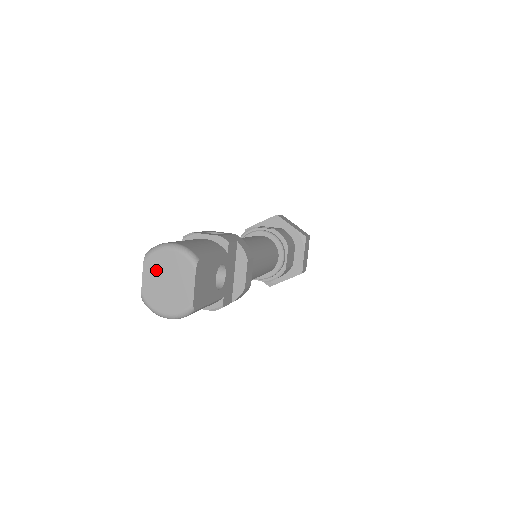
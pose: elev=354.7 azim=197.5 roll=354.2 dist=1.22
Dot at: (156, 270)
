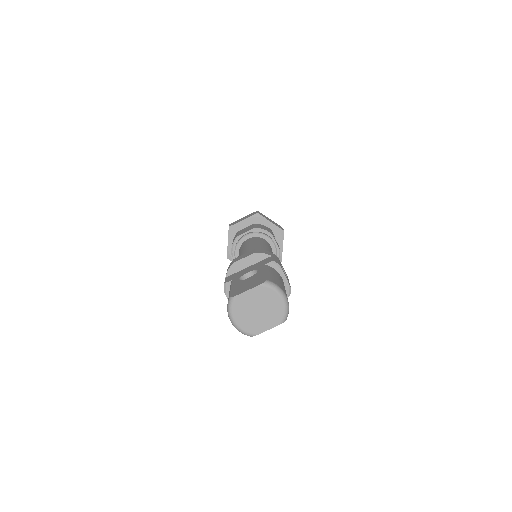
Dot at: (261, 297)
